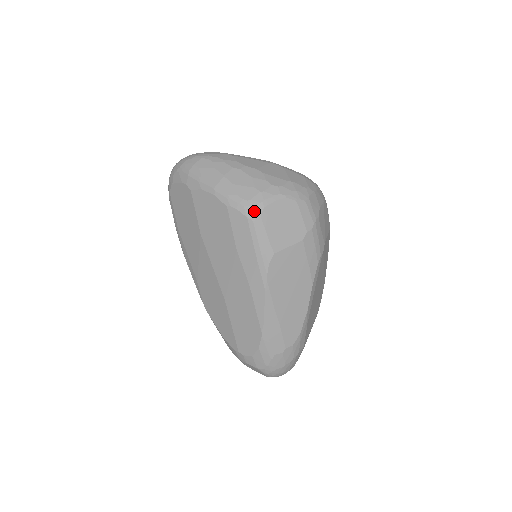
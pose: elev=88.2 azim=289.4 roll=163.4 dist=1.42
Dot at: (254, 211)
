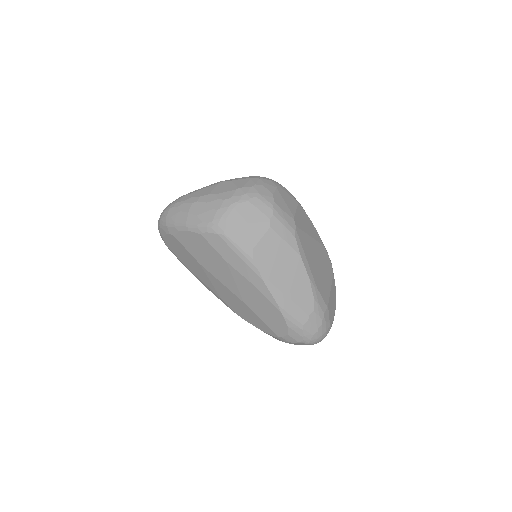
Dot at: (220, 227)
